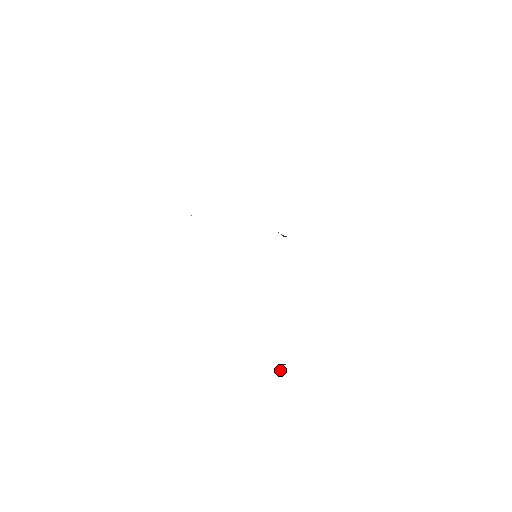
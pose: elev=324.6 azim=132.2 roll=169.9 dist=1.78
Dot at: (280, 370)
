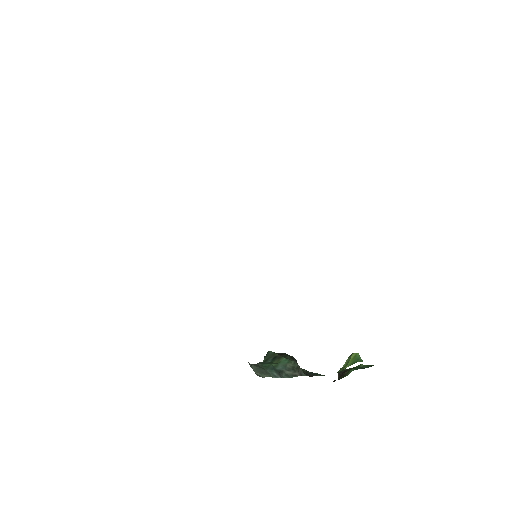
Dot at: occluded
